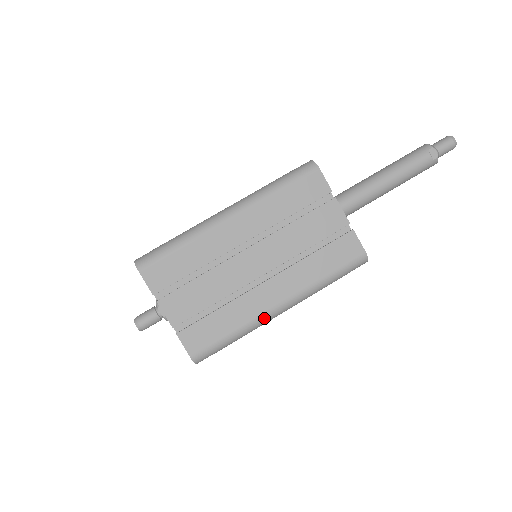
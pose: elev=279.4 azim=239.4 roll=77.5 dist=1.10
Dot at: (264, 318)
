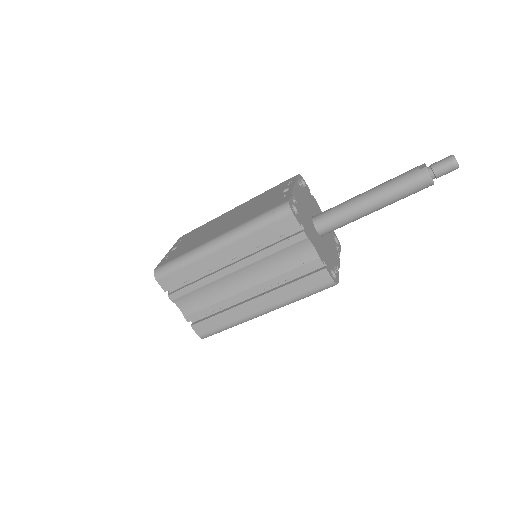
Dot at: occluded
